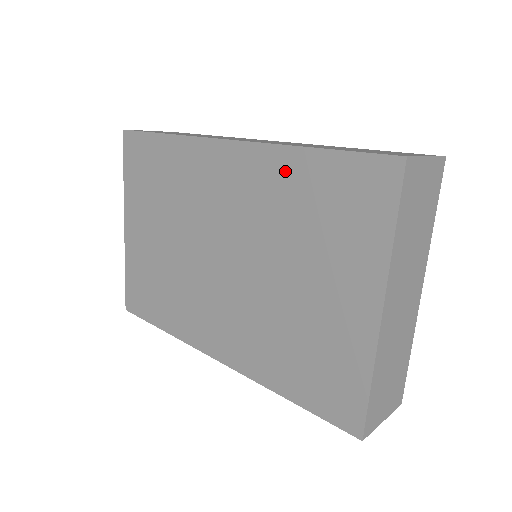
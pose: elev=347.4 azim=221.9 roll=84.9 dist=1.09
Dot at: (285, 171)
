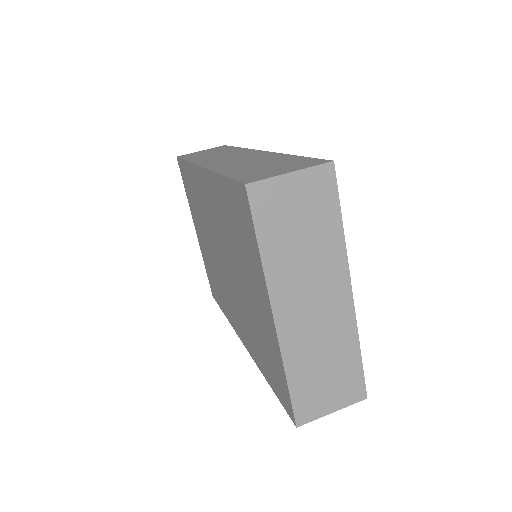
Dot at: (219, 193)
